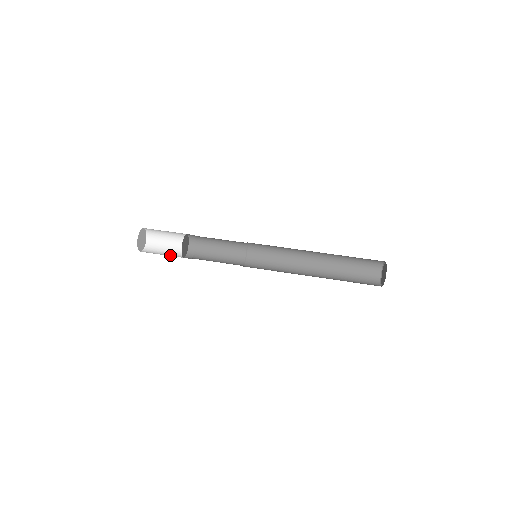
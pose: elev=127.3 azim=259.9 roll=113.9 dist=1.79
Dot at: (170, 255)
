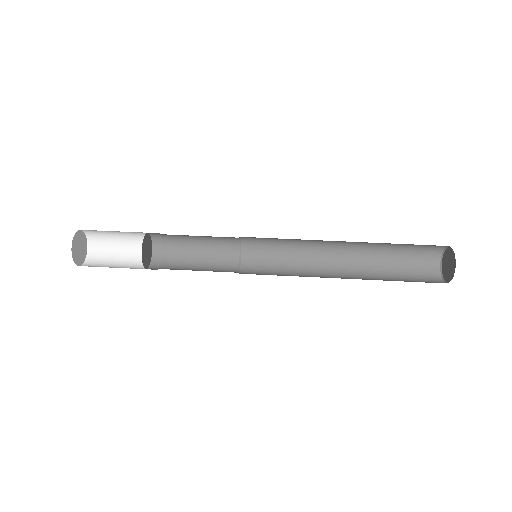
Dot at: (129, 259)
